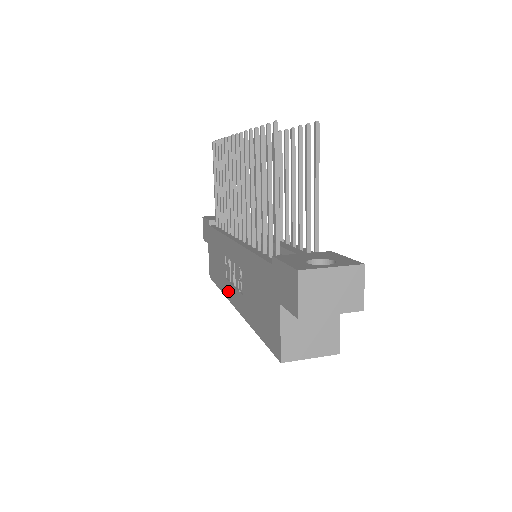
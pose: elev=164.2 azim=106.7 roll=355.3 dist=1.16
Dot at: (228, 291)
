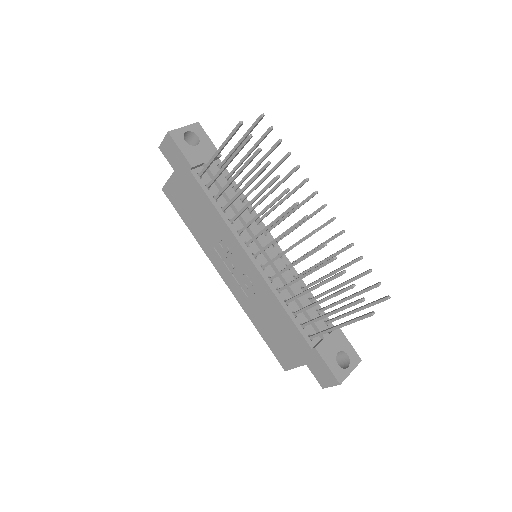
Dot at: (214, 258)
